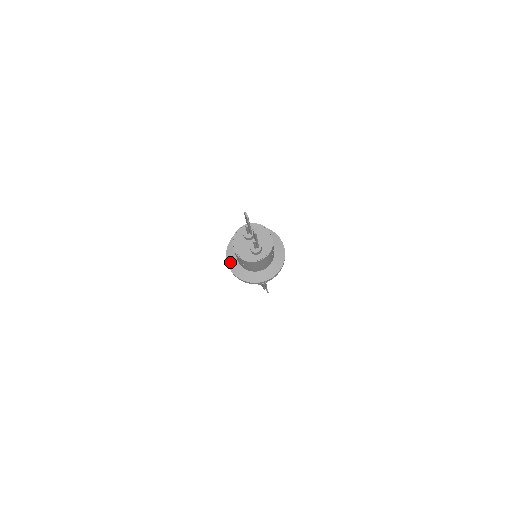
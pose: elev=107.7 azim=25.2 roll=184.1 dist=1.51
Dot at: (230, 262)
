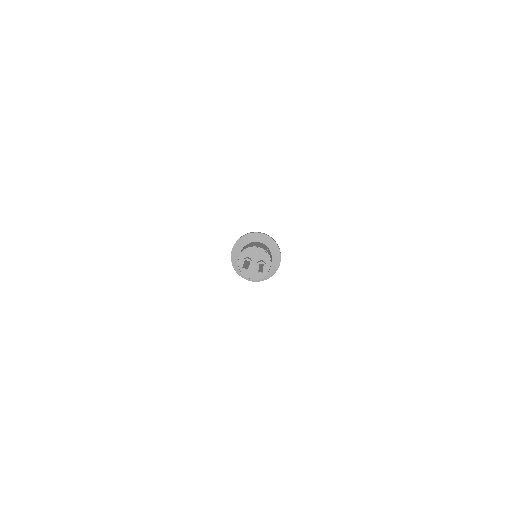
Dot at: occluded
